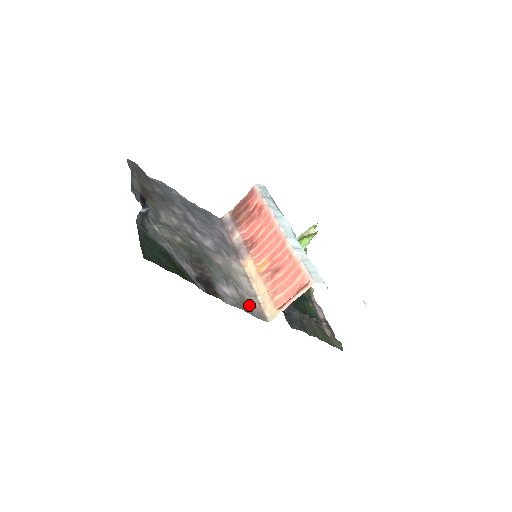
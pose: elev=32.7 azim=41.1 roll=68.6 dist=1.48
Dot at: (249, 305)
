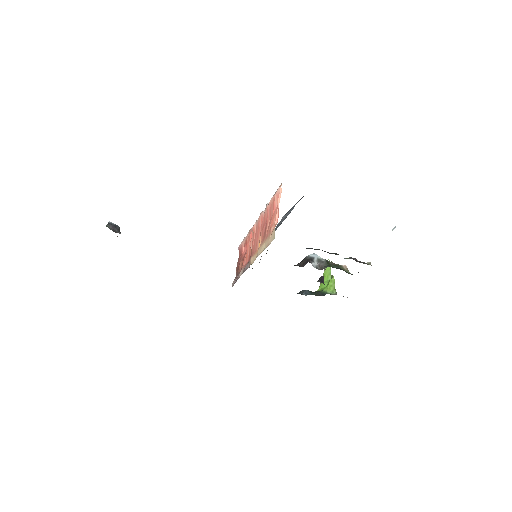
Dot at: occluded
